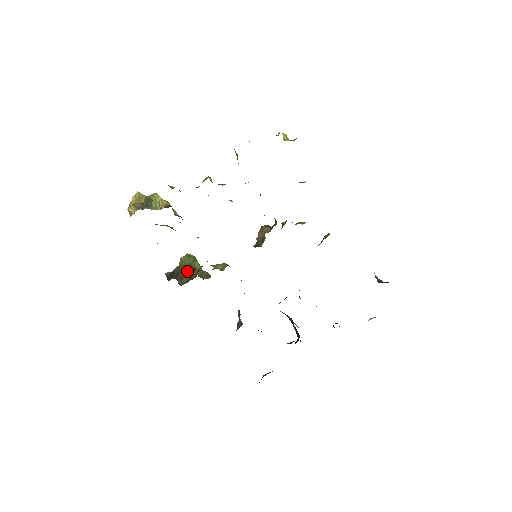
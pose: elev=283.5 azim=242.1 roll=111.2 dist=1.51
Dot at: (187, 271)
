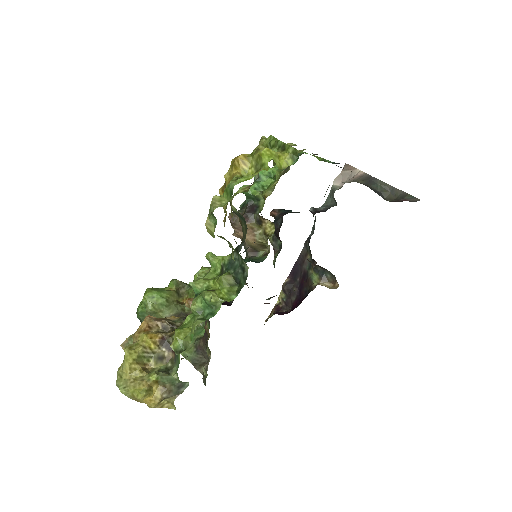
Dot at: (179, 316)
